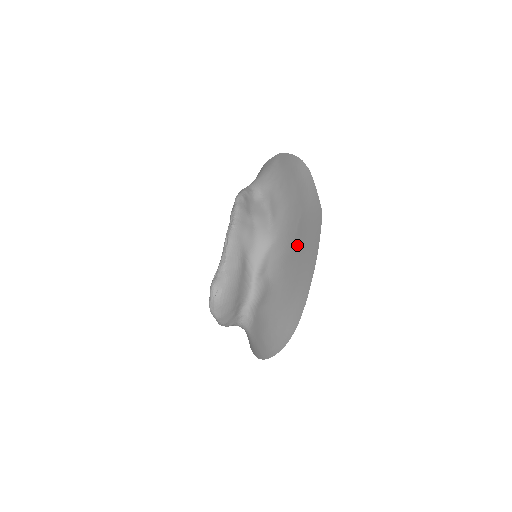
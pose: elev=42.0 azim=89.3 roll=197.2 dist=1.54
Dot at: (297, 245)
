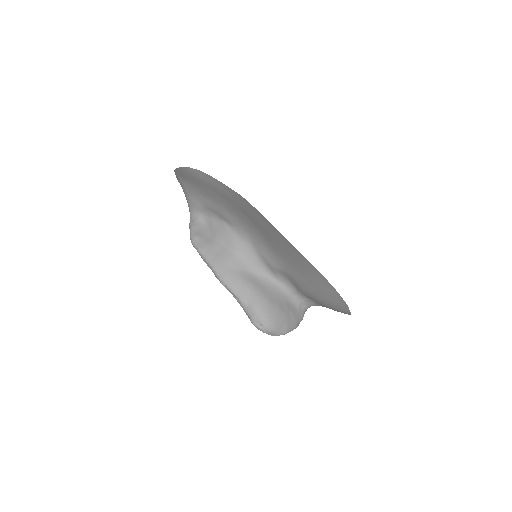
Dot at: (263, 232)
